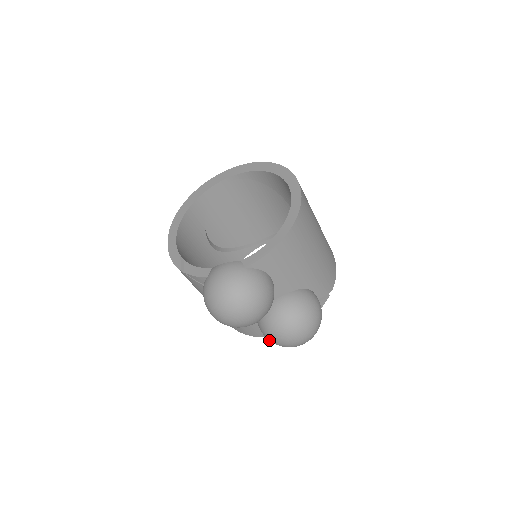
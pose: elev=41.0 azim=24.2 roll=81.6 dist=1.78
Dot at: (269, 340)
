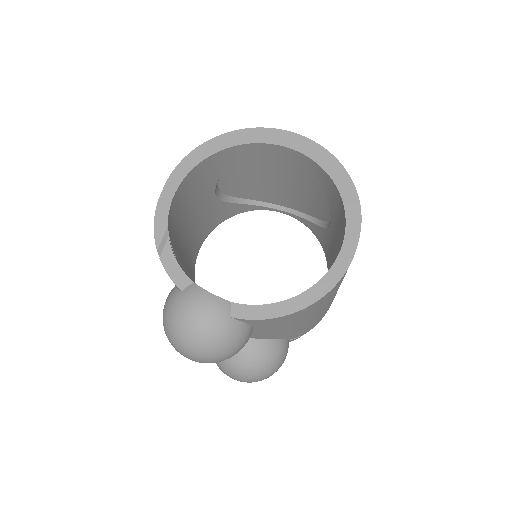
Dot at: occluded
